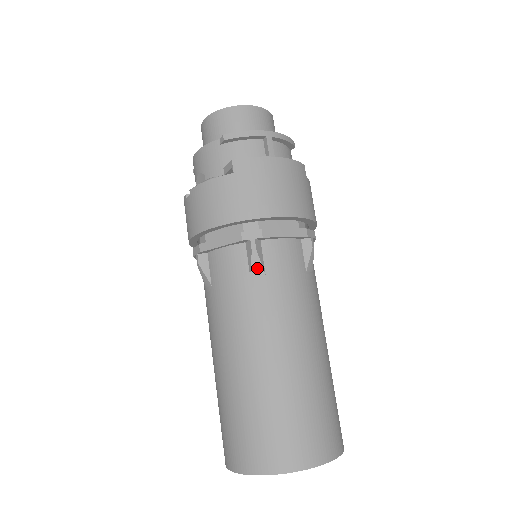
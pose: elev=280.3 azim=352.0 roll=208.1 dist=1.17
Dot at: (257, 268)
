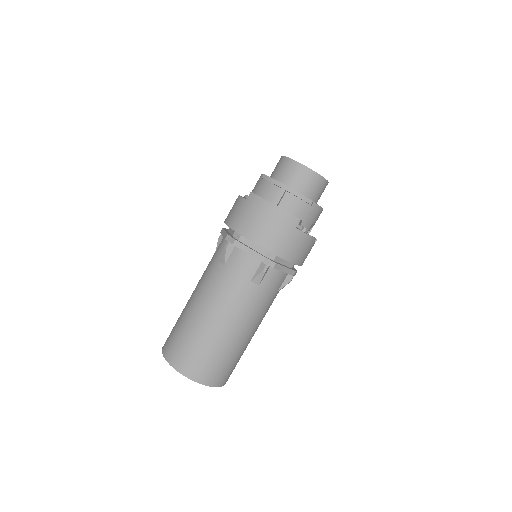
Dot at: (223, 259)
